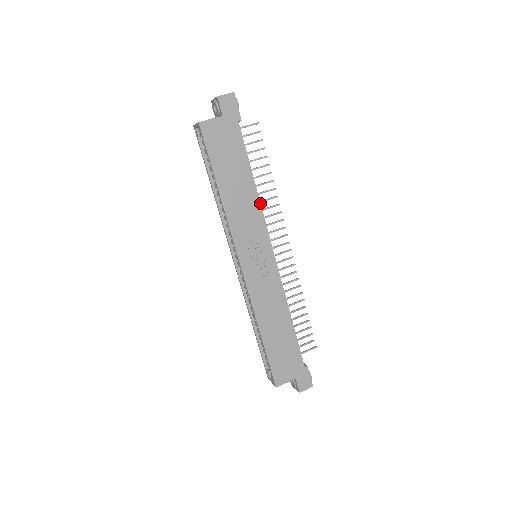
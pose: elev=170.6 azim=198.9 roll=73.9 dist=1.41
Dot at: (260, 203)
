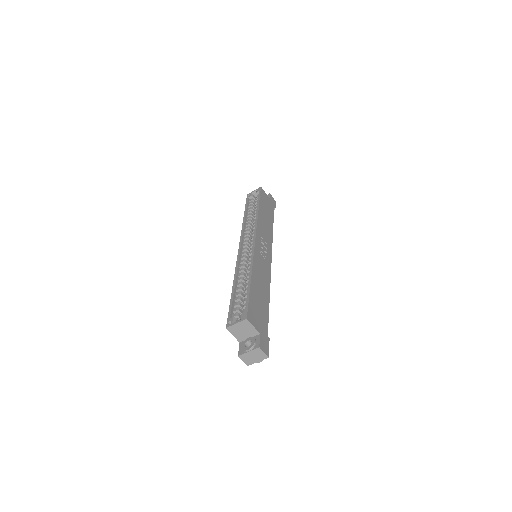
Dot at: occluded
